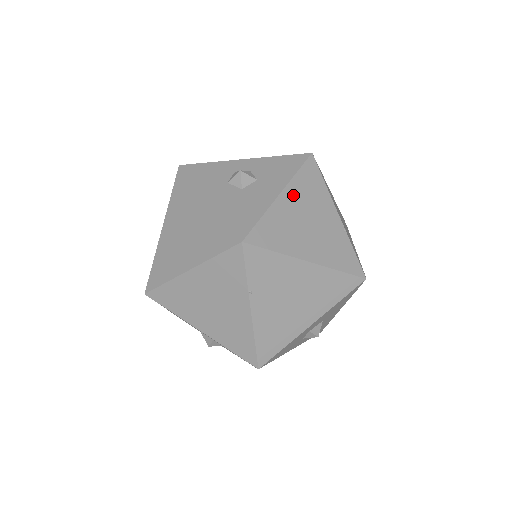
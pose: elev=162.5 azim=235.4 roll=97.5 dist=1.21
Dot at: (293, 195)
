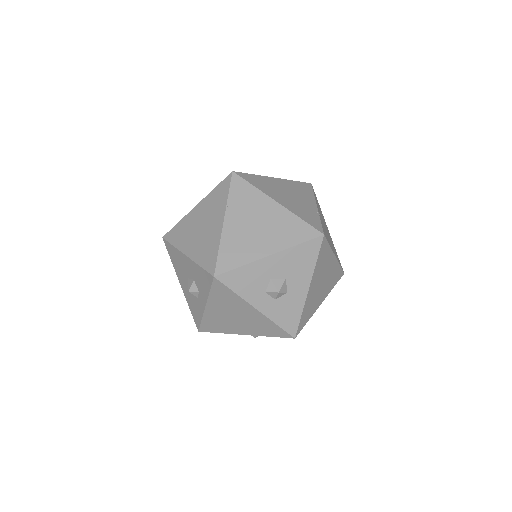
Dot at: (284, 183)
